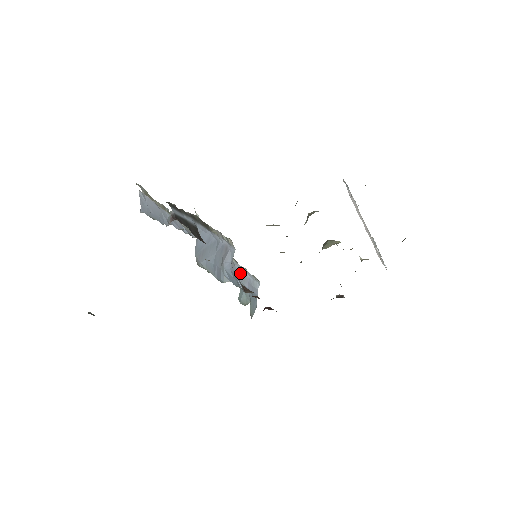
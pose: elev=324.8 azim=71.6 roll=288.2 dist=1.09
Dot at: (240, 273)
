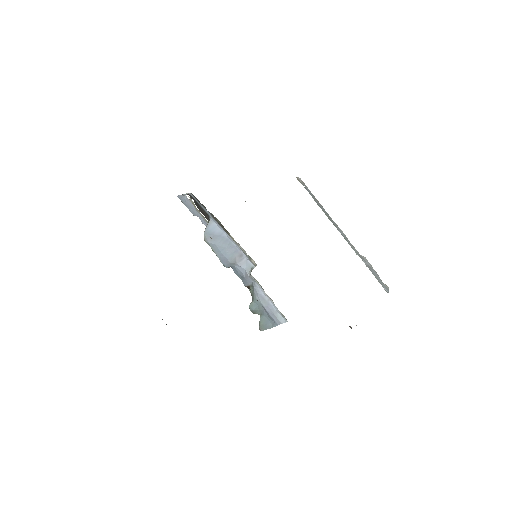
Dot at: (261, 294)
